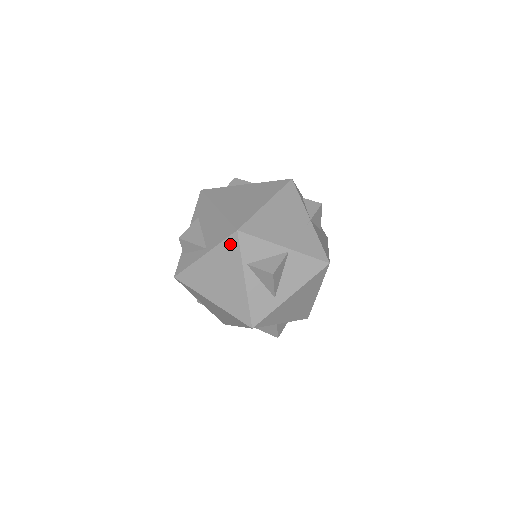
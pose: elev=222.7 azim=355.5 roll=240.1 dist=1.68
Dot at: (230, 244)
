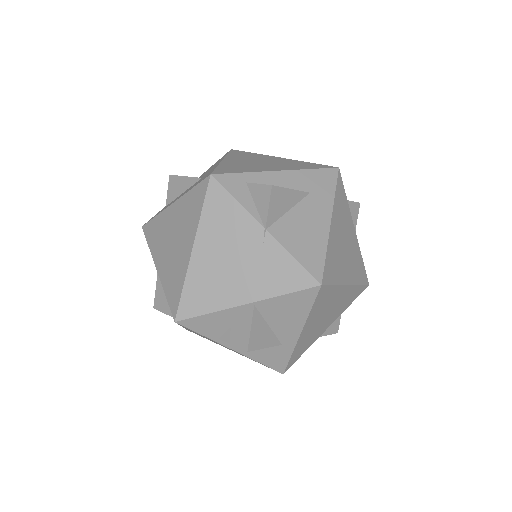
Dot at: occluded
